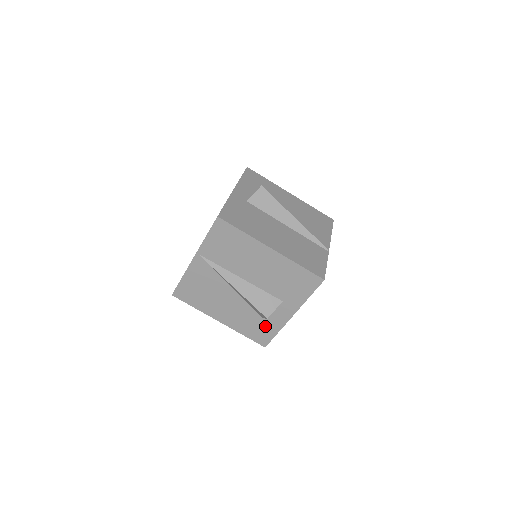
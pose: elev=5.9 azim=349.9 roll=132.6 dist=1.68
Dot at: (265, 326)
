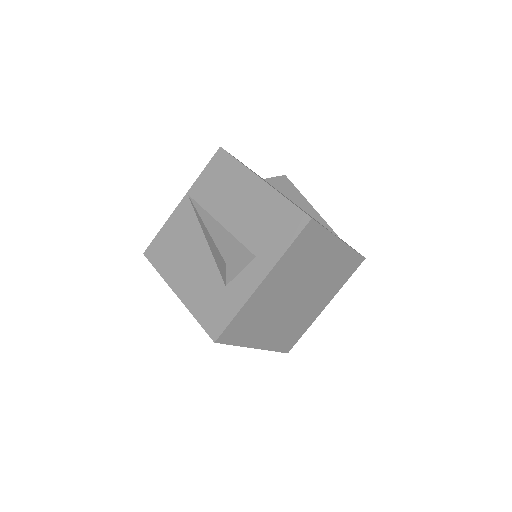
Dot at: (225, 301)
